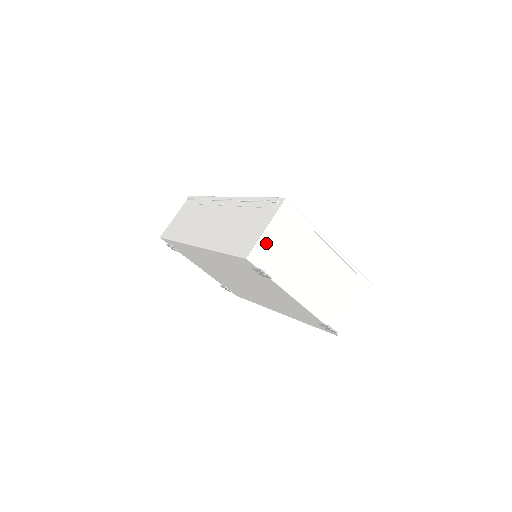
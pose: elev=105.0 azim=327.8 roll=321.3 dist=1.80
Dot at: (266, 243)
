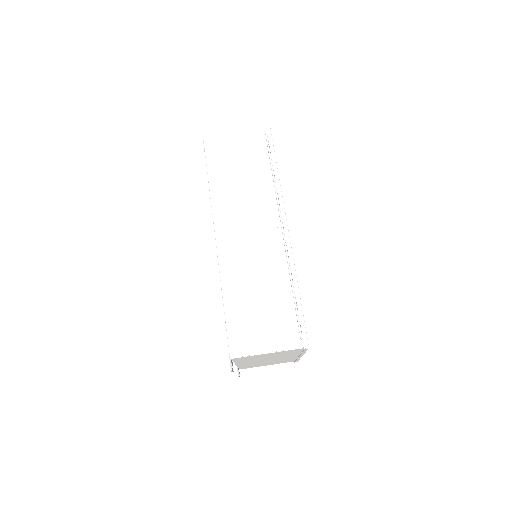
Dot at: (257, 356)
